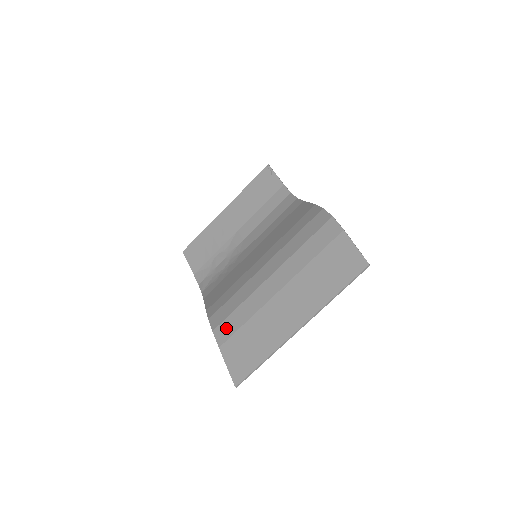
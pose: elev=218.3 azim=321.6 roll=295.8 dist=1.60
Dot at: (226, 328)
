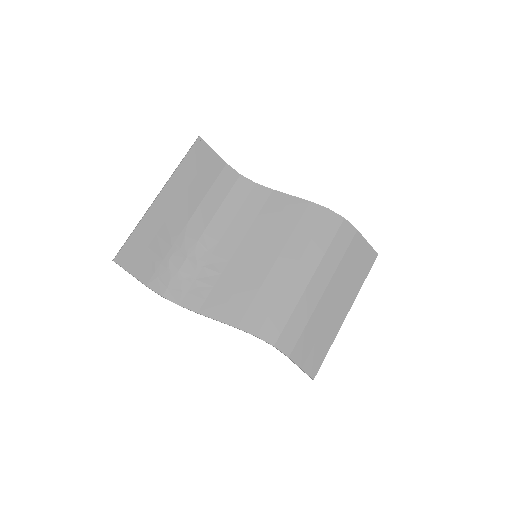
Dot at: (288, 338)
